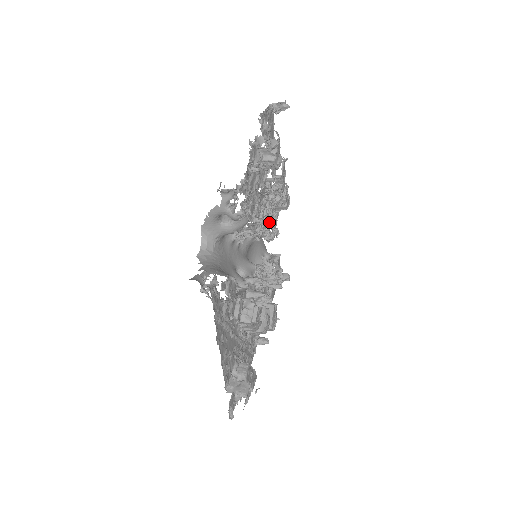
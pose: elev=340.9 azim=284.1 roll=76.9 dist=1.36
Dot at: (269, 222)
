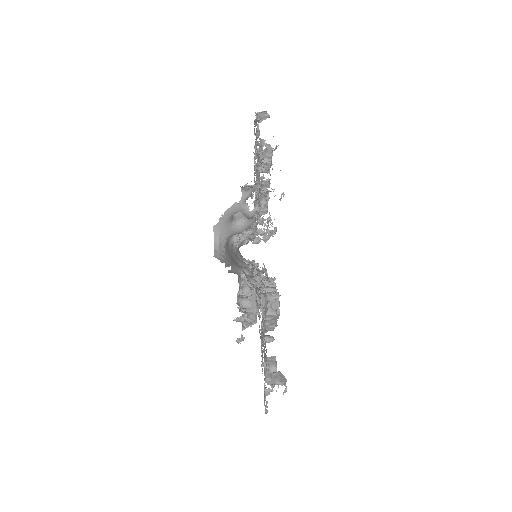
Dot at: occluded
